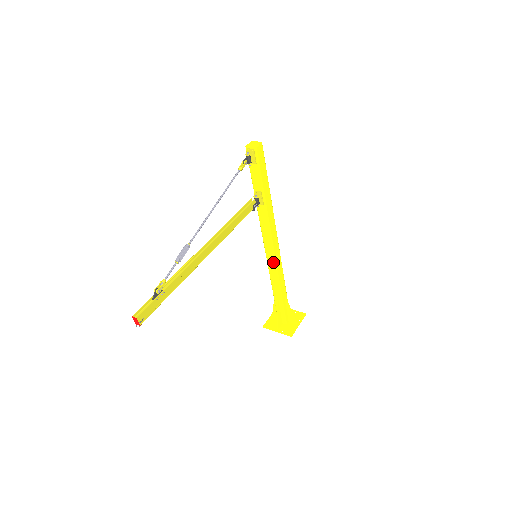
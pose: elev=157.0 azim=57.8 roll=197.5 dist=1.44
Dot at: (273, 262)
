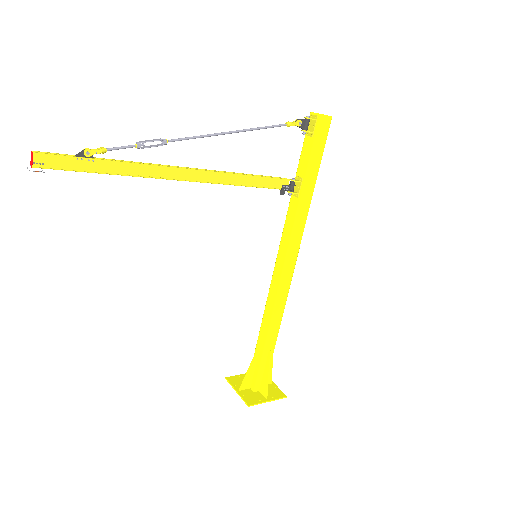
Dot at: (276, 287)
